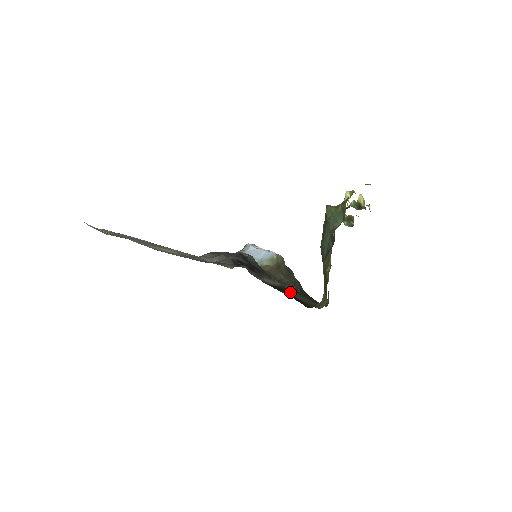
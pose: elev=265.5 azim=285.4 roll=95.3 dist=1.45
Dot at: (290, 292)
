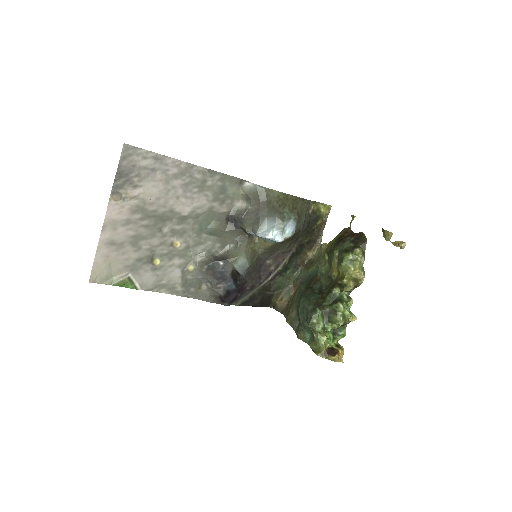
Dot at: (268, 287)
